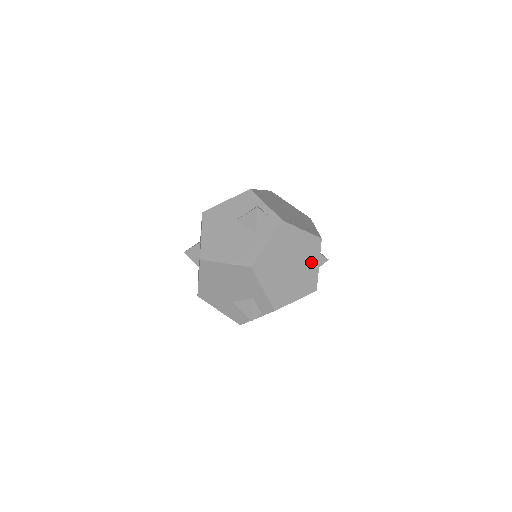
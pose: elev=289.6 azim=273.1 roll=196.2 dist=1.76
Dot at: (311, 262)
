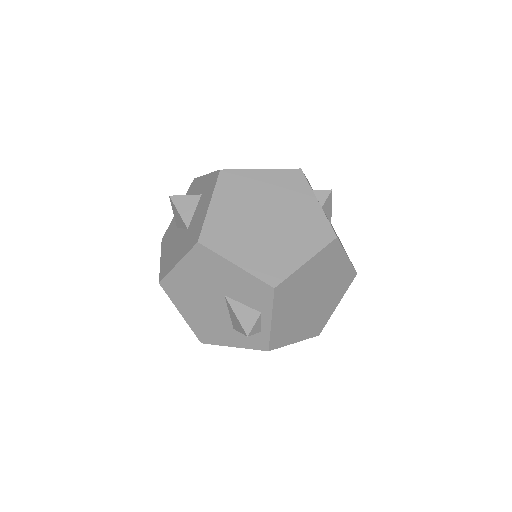
Dot at: occluded
